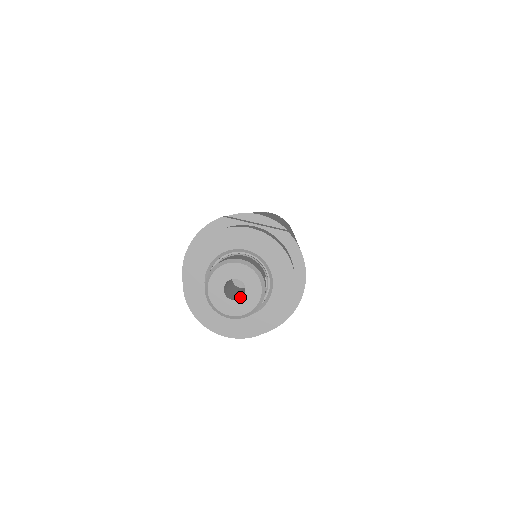
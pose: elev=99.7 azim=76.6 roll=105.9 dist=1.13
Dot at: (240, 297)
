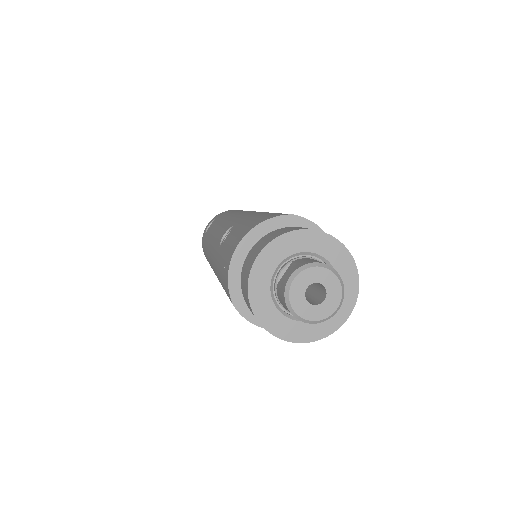
Dot at: (314, 302)
